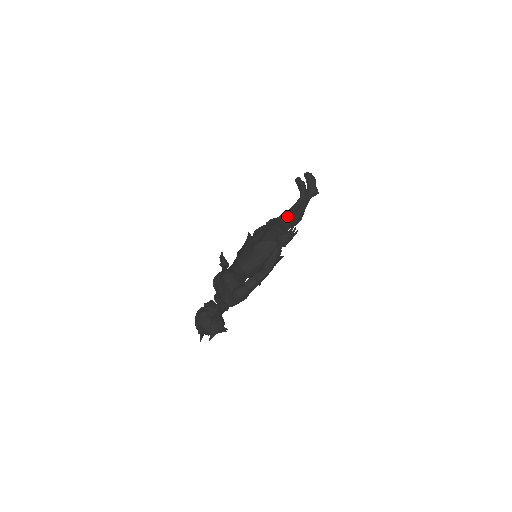
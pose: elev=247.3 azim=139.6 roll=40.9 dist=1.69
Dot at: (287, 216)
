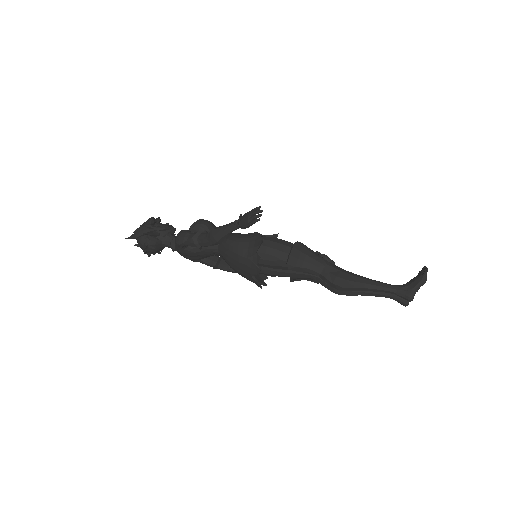
Dot at: (329, 262)
